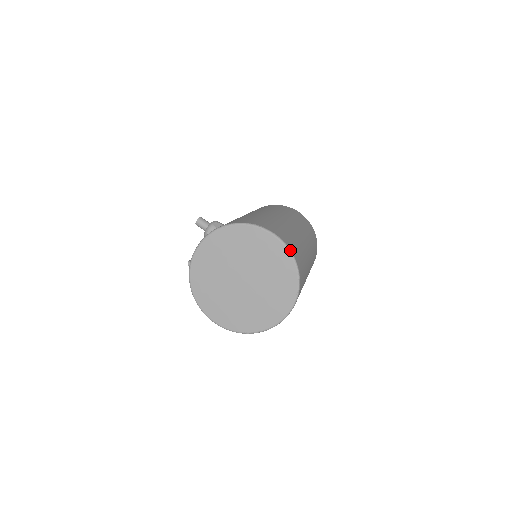
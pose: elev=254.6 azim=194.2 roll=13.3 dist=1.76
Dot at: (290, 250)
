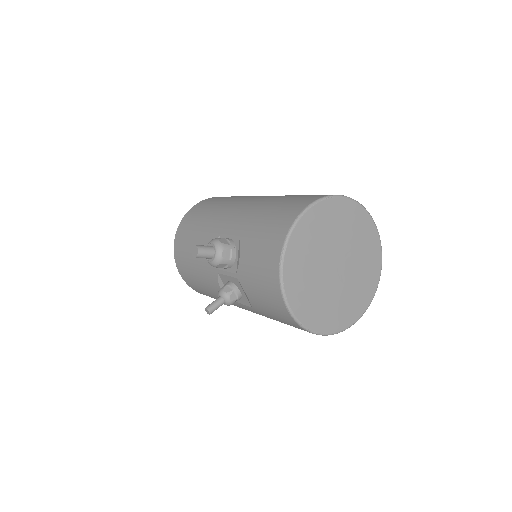
Dot at: (361, 204)
